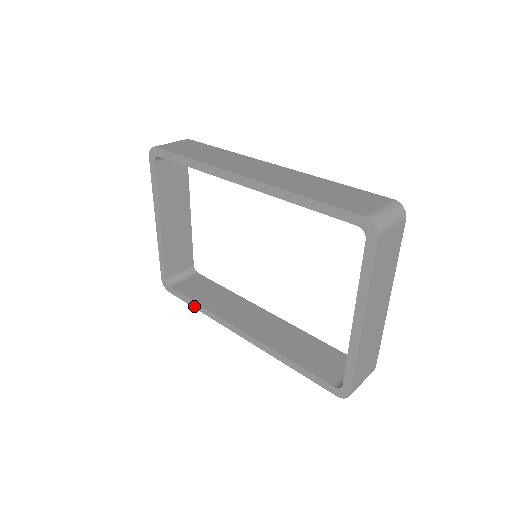
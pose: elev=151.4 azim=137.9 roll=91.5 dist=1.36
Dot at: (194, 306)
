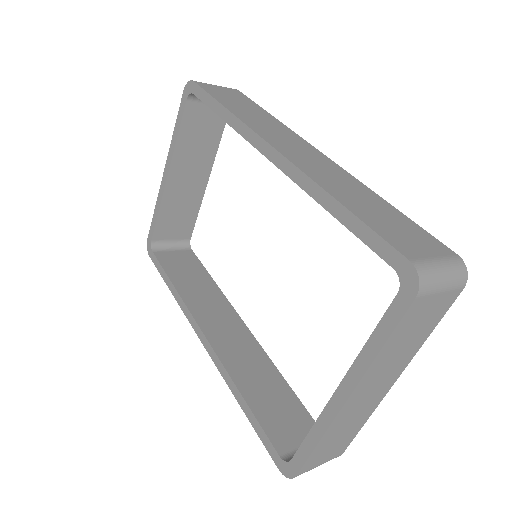
Dot at: (168, 284)
